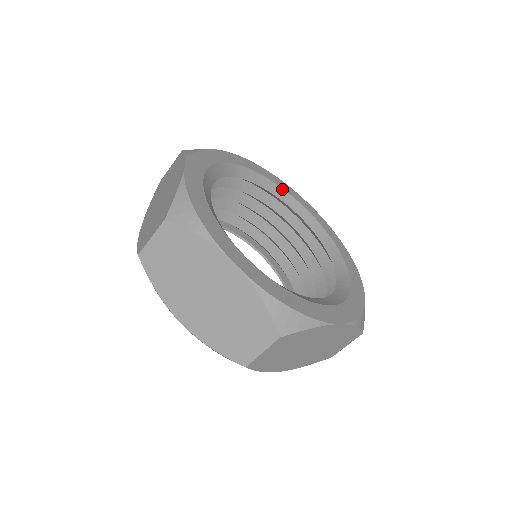
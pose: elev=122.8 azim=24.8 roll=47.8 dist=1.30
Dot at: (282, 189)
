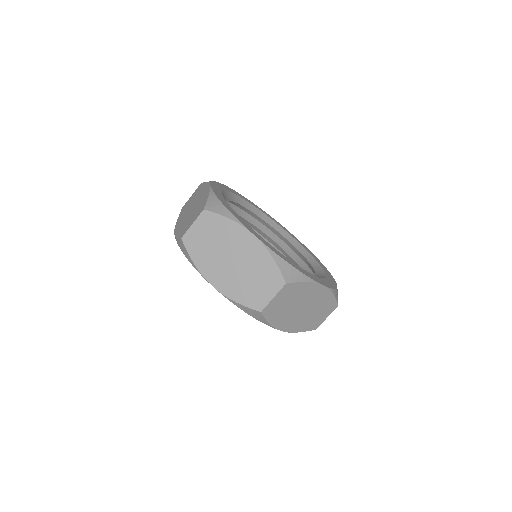
Dot at: (269, 217)
